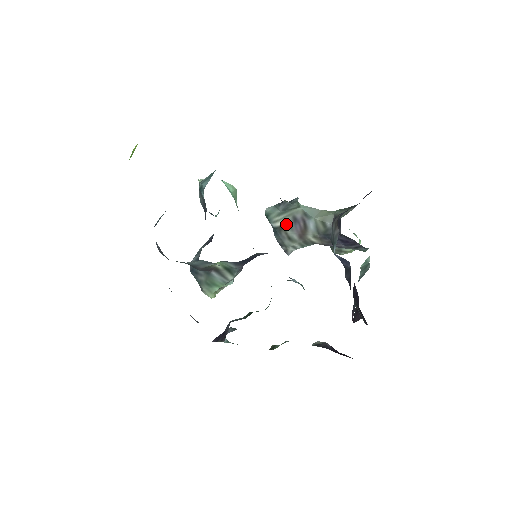
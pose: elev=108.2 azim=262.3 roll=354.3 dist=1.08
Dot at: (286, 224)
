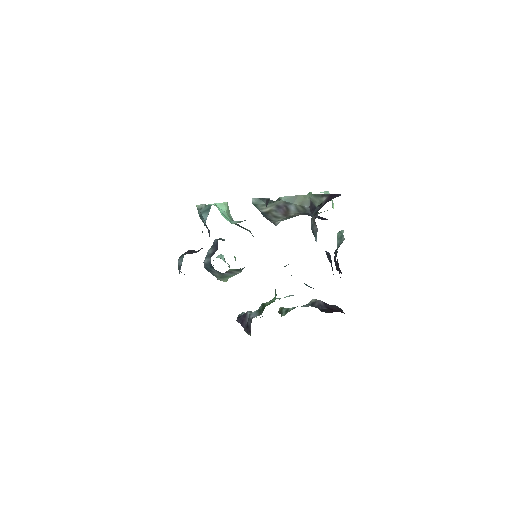
Dot at: (271, 210)
